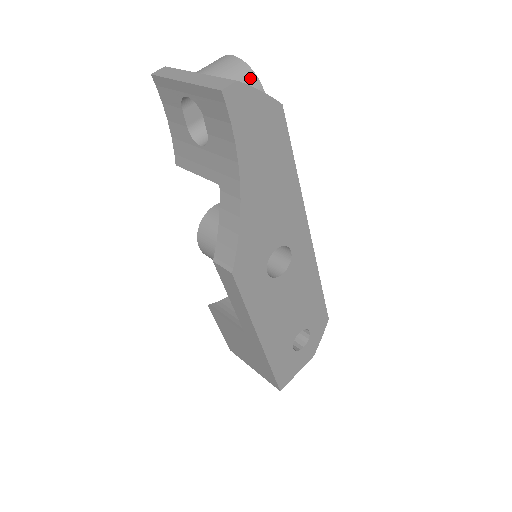
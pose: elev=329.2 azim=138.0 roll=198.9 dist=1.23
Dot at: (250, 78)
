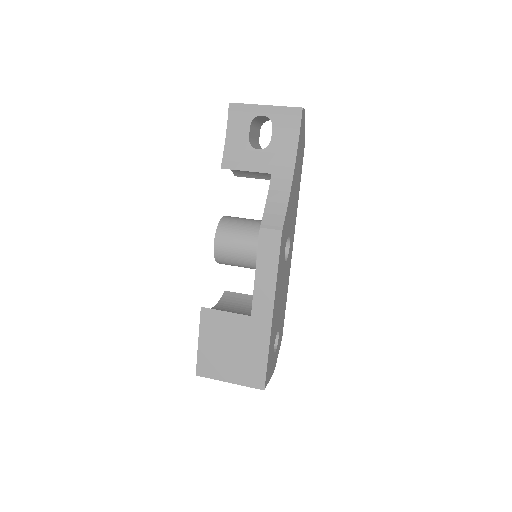
Dot at: occluded
